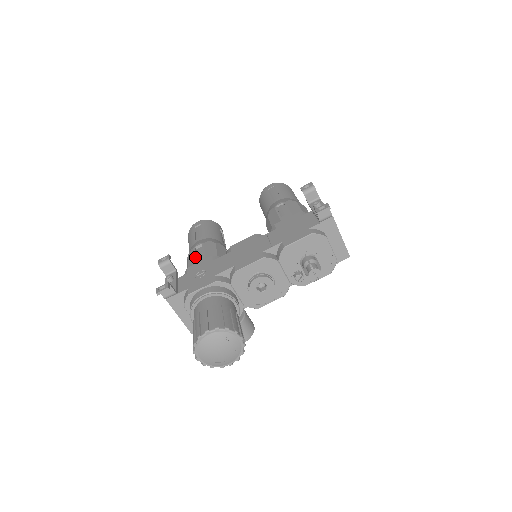
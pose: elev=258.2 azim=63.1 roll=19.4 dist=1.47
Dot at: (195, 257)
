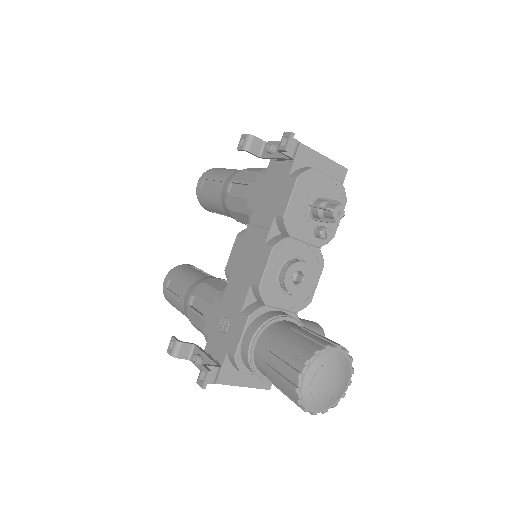
Dot at: (199, 314)
